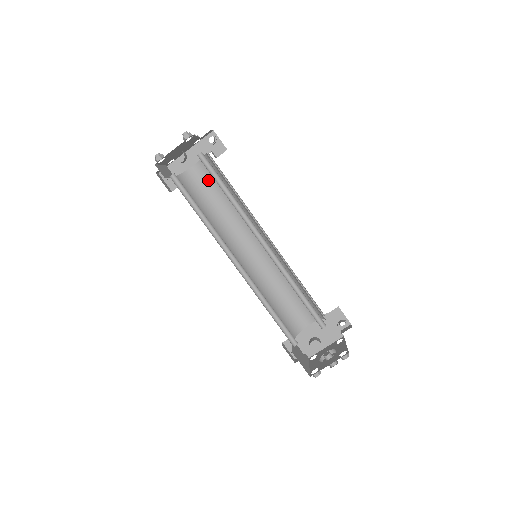
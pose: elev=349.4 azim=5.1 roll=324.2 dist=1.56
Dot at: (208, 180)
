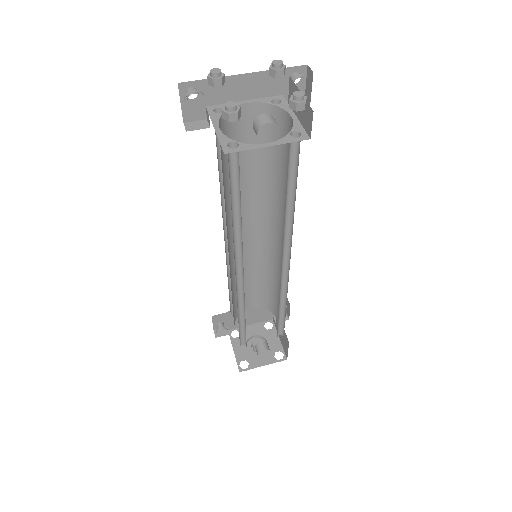
Dot at: (251, 134)
